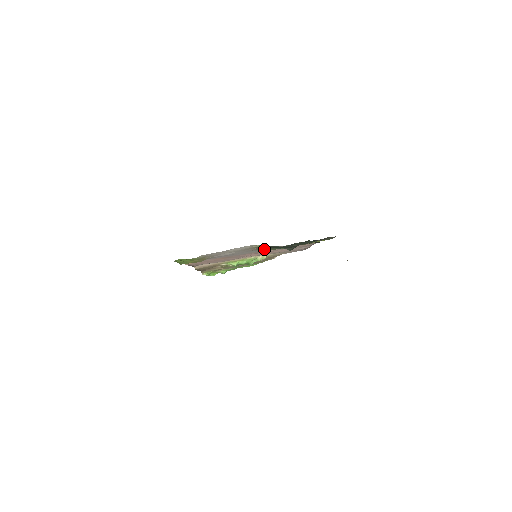
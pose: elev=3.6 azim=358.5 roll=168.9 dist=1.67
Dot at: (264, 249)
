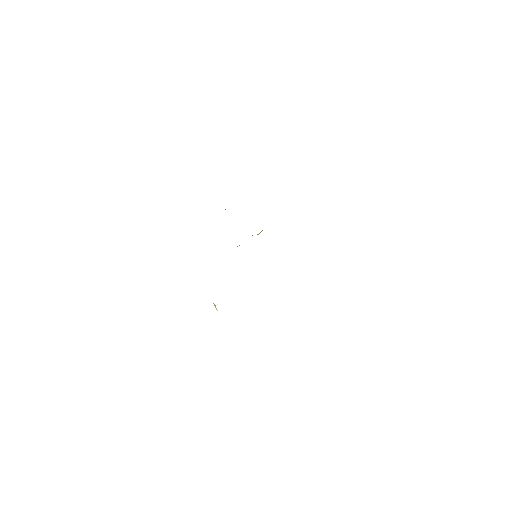
Dot at: occluded
